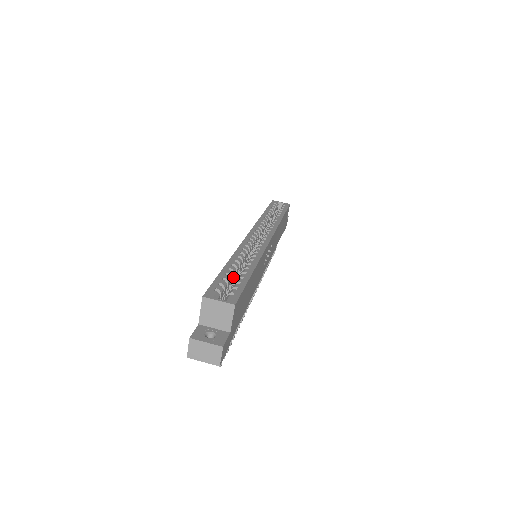
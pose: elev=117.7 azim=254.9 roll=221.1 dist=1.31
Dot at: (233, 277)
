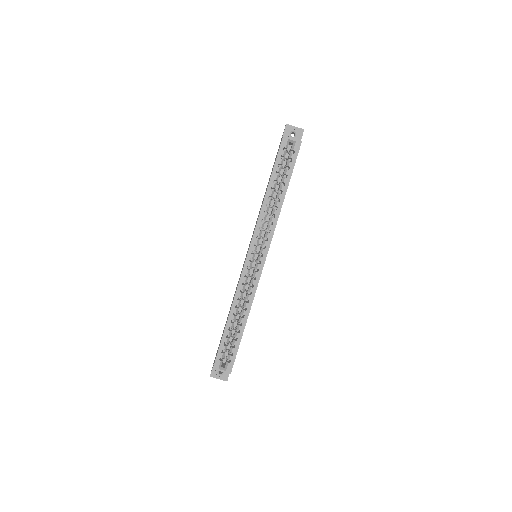
Dot at: occluded
